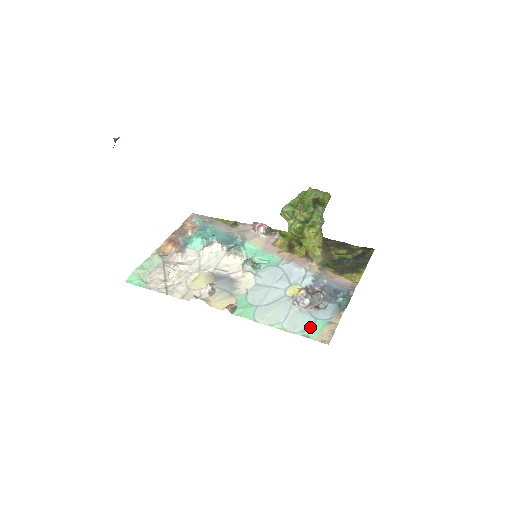
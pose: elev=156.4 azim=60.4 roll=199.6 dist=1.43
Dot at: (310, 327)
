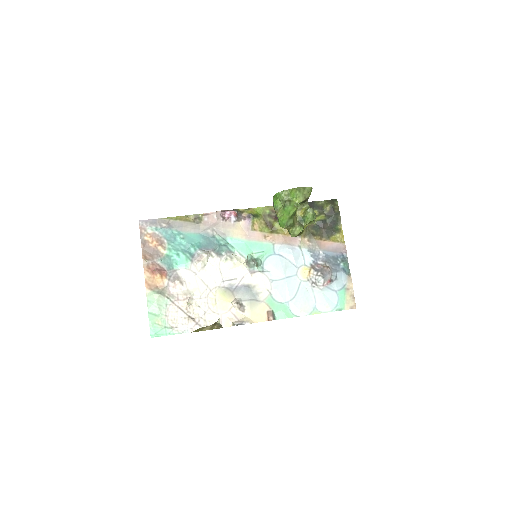
Dot at: (337, 301)
